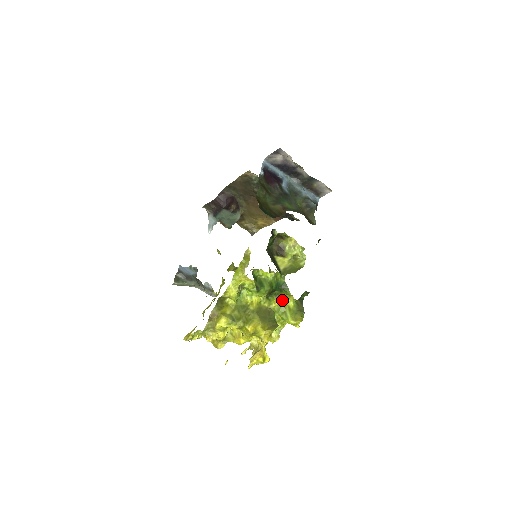
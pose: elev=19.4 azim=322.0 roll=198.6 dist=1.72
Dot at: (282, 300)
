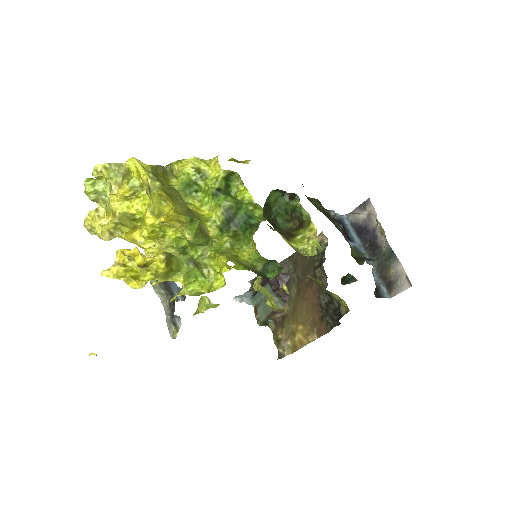
Dot at: (237, 247)
